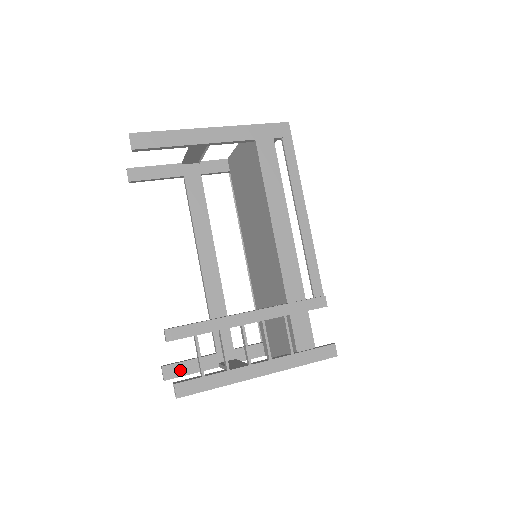
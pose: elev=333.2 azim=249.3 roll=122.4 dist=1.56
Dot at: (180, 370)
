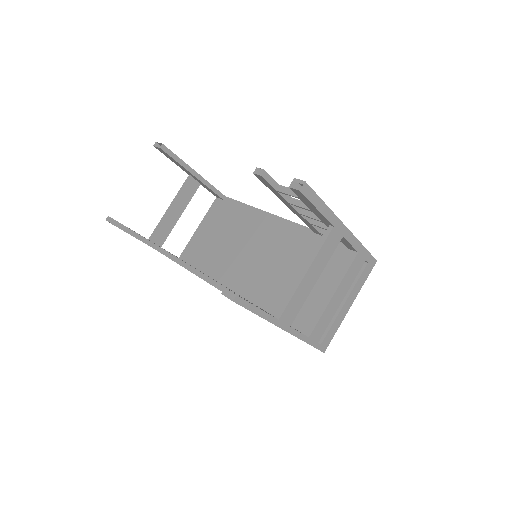
Dot at: occluded
